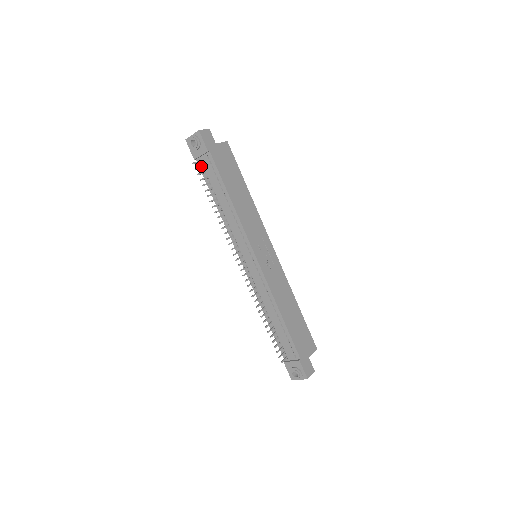
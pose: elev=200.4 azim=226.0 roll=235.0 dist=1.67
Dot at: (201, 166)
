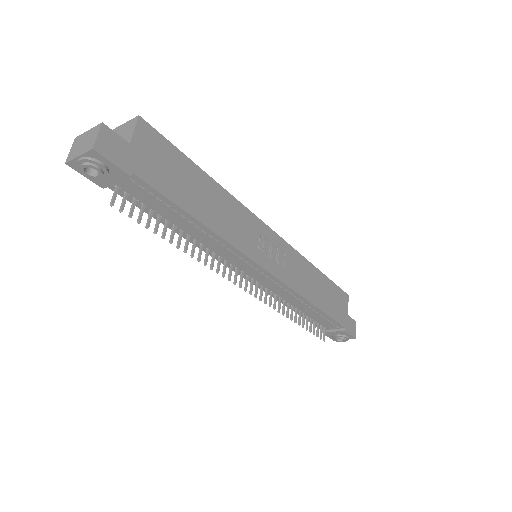
Dot at: (124, 196)
